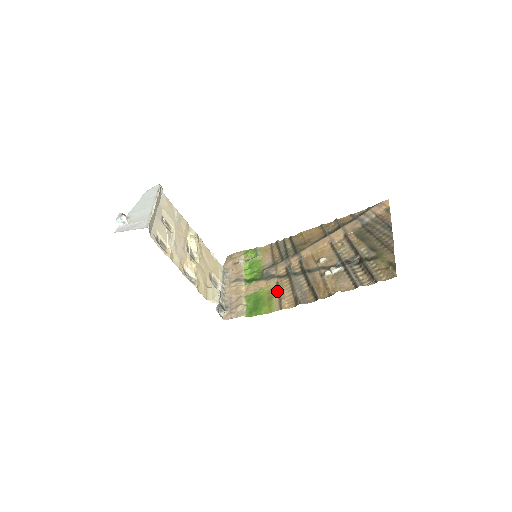
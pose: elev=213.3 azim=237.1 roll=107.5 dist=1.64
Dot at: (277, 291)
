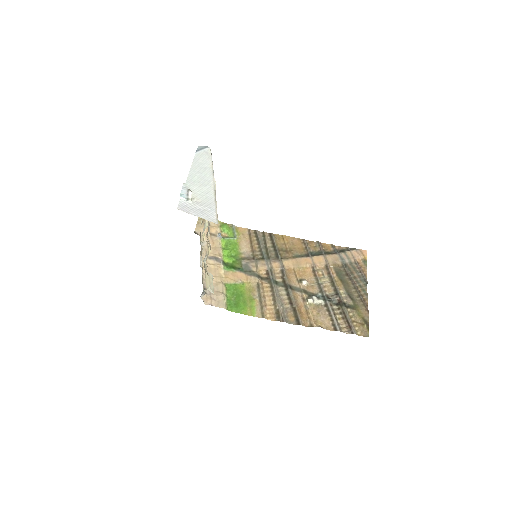
Dot at: (258, 294)
